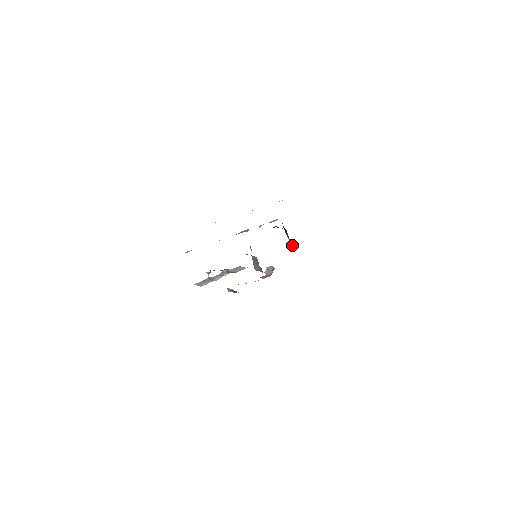
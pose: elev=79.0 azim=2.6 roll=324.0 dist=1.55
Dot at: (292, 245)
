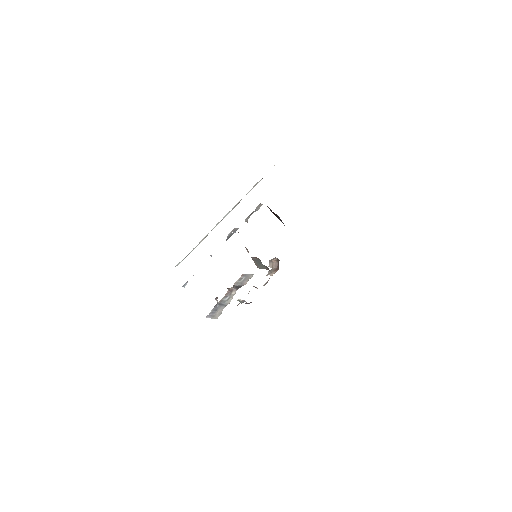
Dot at: occluded
